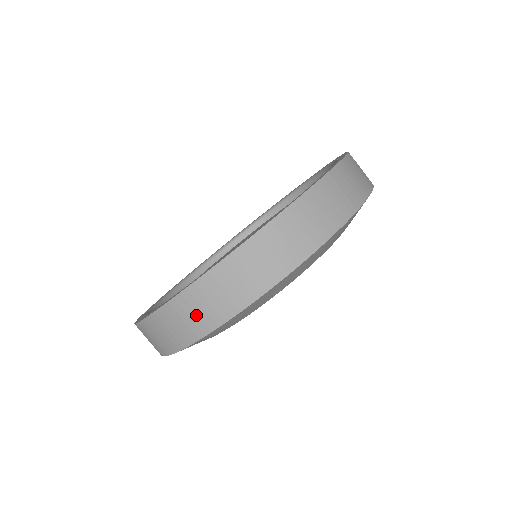
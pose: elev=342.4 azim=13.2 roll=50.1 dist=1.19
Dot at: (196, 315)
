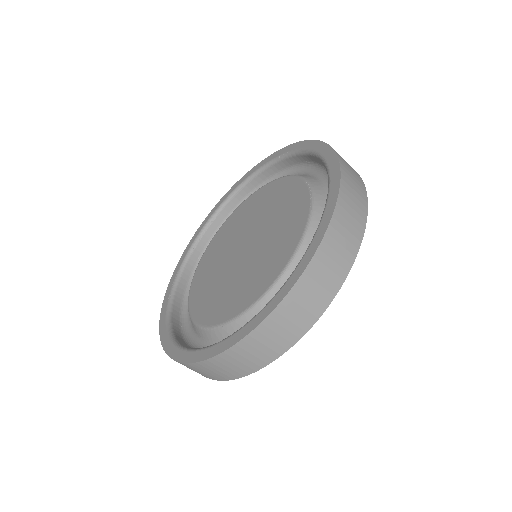
Dot at: (297, 317)
